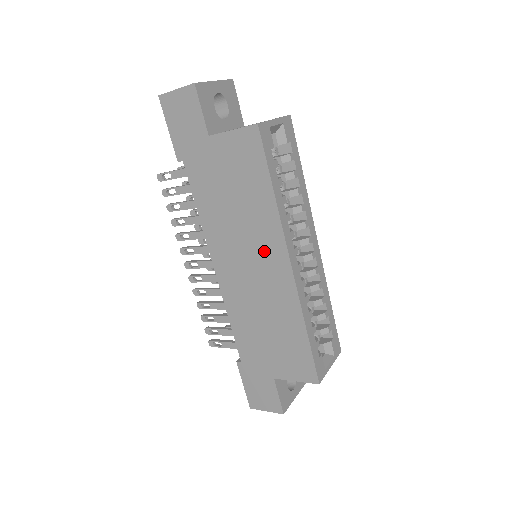
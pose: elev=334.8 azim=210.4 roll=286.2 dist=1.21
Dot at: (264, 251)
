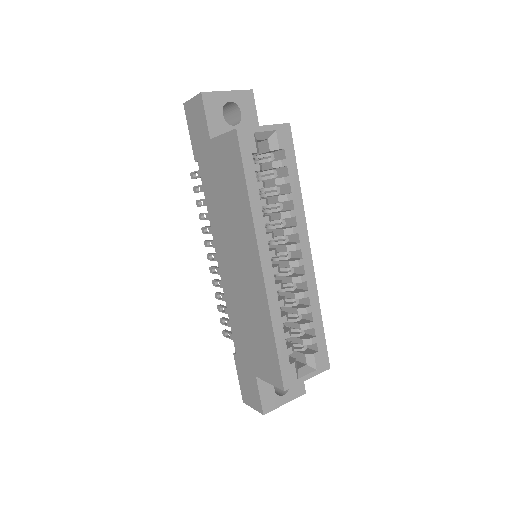
Dot at: (245, 249)
